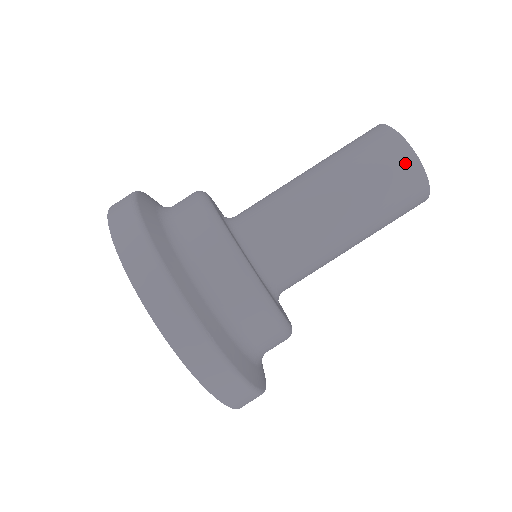
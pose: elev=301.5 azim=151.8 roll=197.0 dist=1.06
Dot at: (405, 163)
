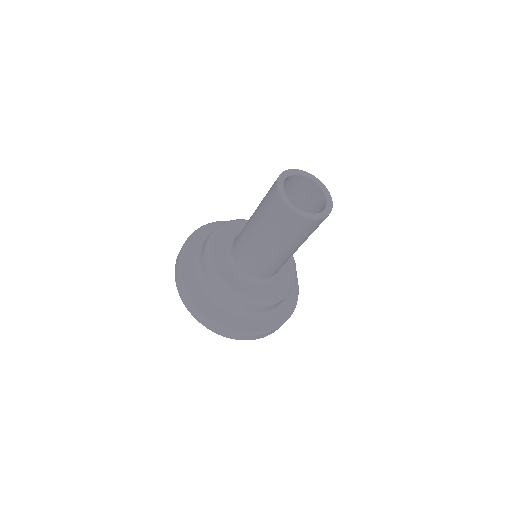
Dot at: (282, 211)
